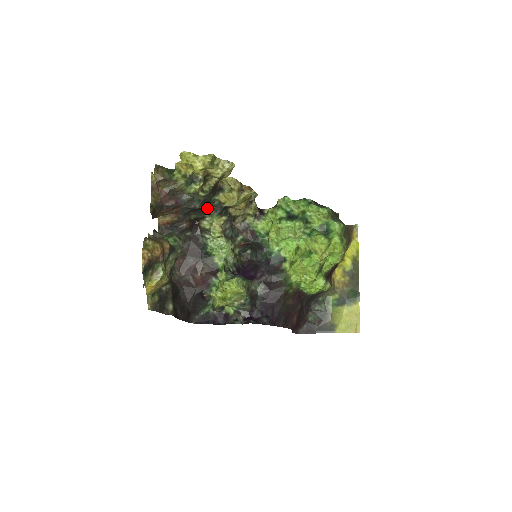
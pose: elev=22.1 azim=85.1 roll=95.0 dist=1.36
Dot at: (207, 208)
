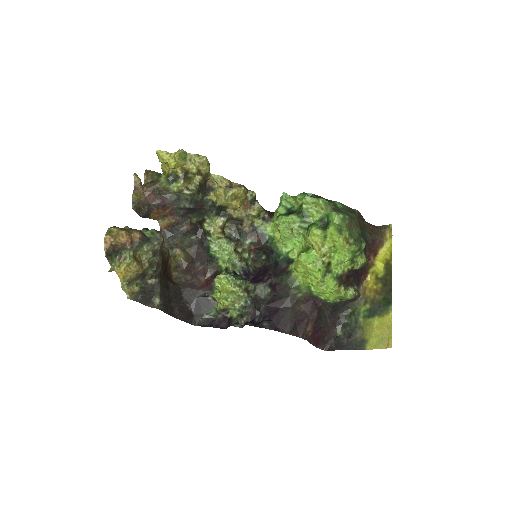
Dot at: (203, 209)
